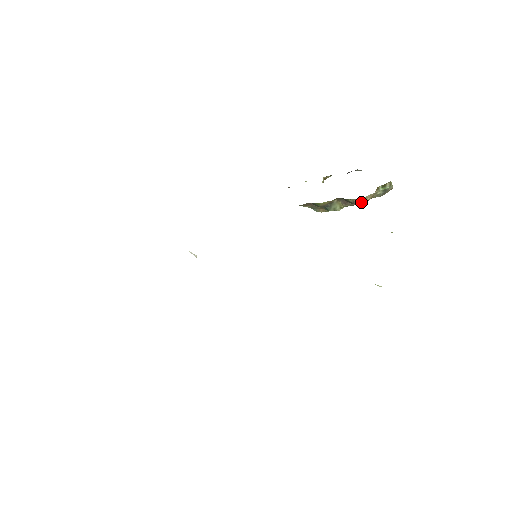
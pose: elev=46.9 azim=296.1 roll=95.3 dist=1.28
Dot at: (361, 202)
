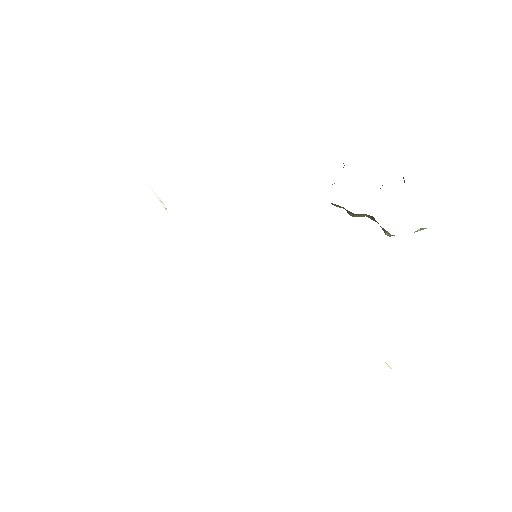
Dot at: (393, 235)
